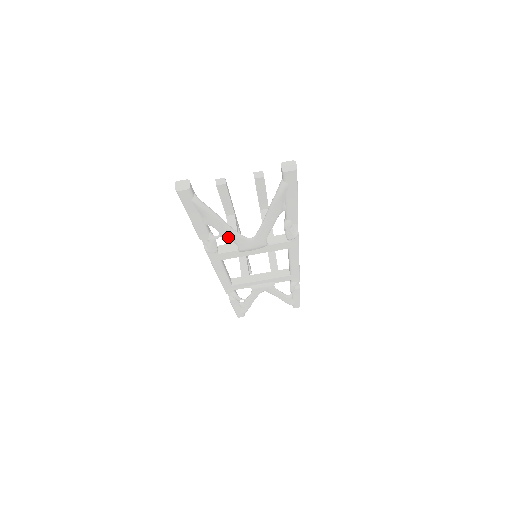
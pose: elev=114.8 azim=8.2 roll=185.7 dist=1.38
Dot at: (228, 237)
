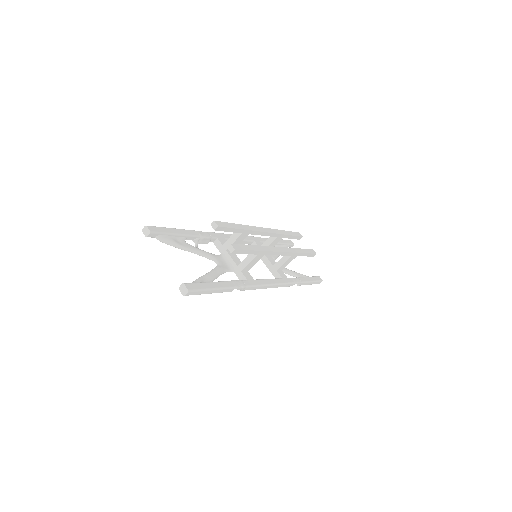
Dot at: occluded
